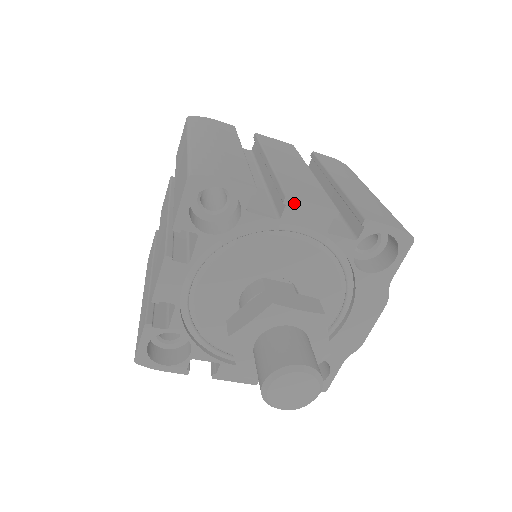
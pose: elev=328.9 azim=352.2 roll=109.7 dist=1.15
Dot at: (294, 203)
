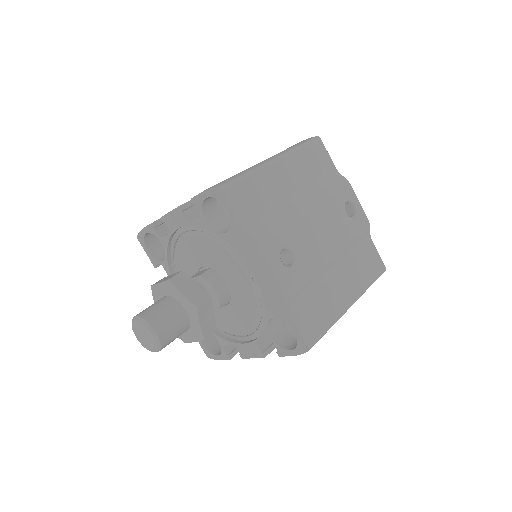
Dot at: (165, 218)
